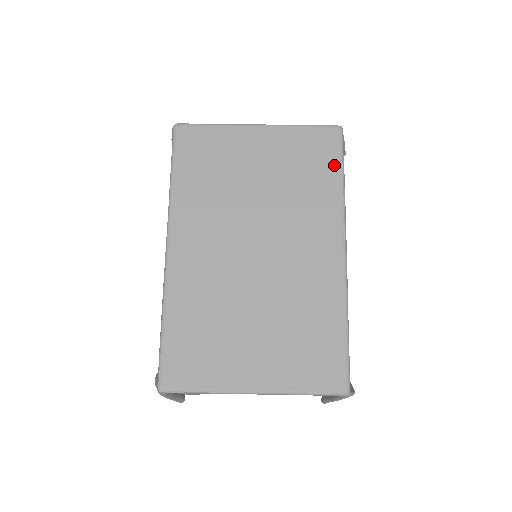
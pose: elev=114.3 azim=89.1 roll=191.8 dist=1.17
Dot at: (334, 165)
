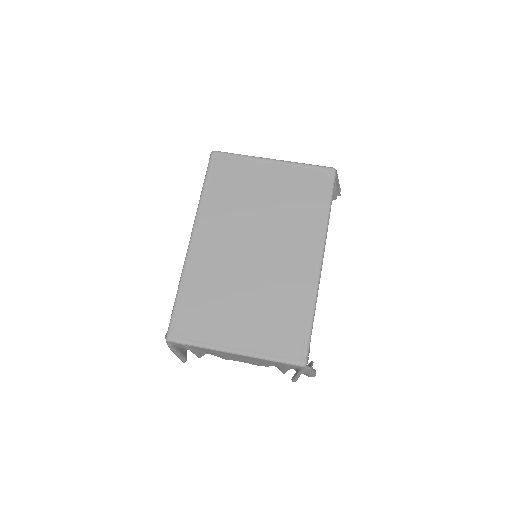
Dot at: (325, 196)
